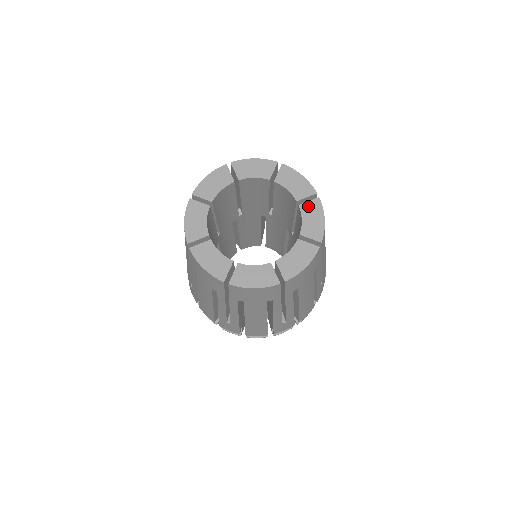
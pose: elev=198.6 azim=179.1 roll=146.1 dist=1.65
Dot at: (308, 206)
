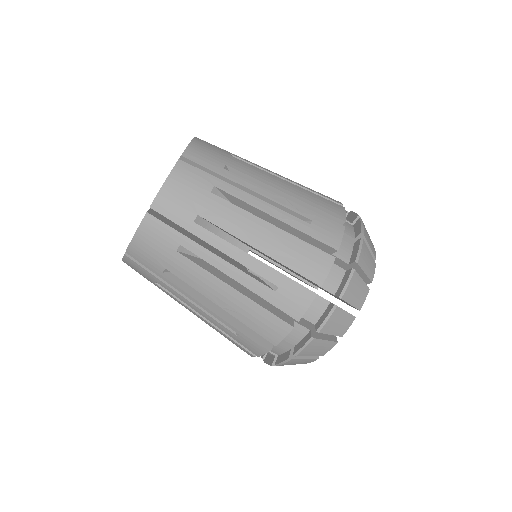
Dot at: occluded
